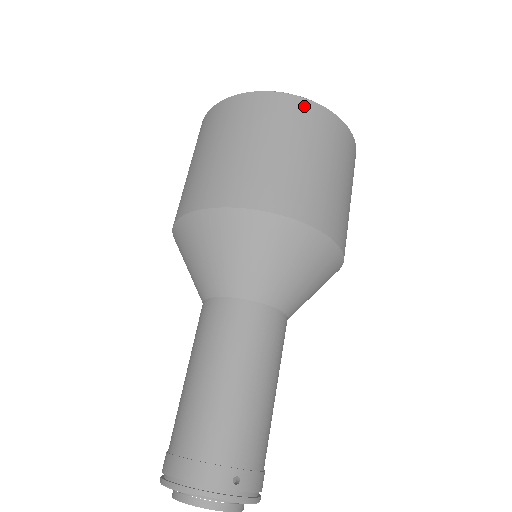
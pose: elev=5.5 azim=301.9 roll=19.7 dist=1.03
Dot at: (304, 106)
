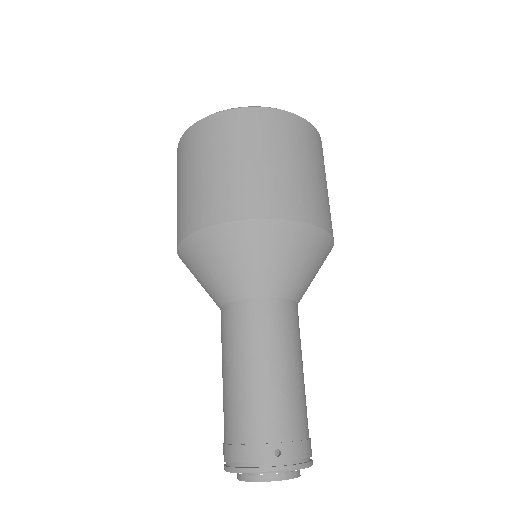
Dot at: (245, 115)
